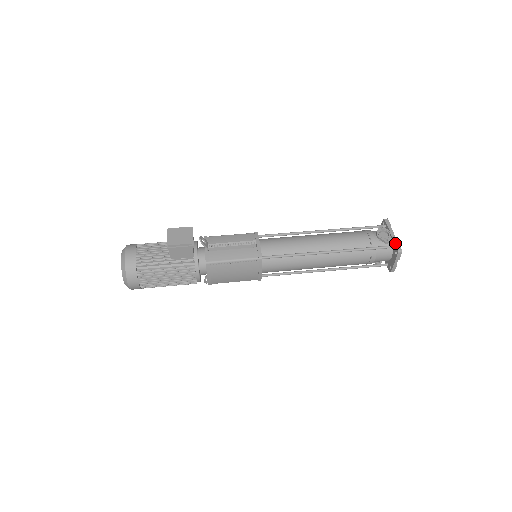
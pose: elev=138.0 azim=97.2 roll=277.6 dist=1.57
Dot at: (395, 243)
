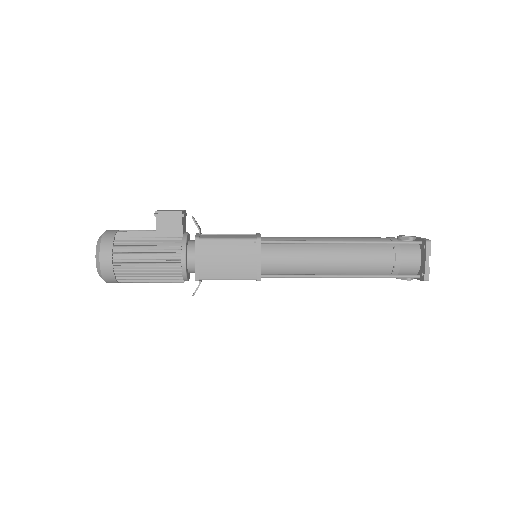
Dot at: (421, 238)
